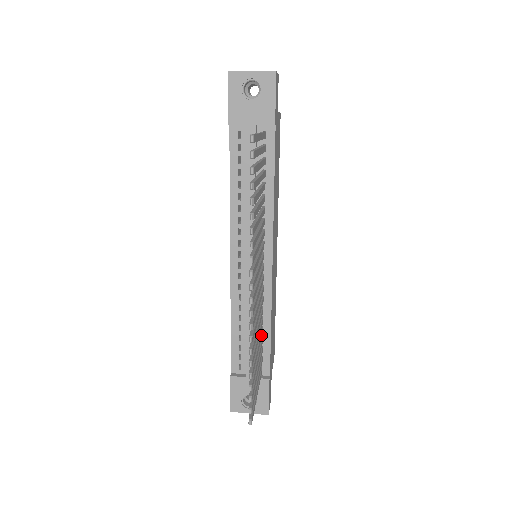
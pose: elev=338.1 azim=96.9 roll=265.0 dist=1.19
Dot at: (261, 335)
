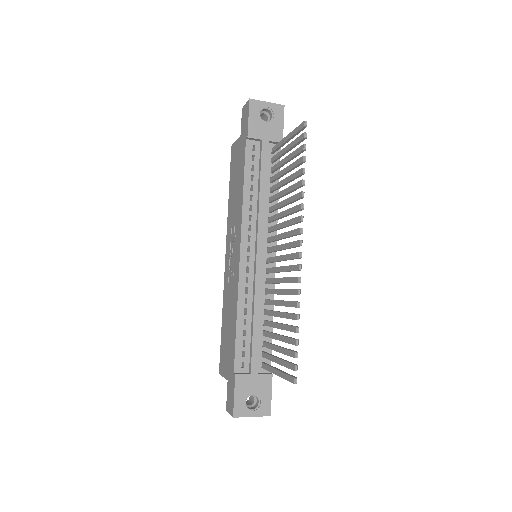
Dot at: (270, 323)
